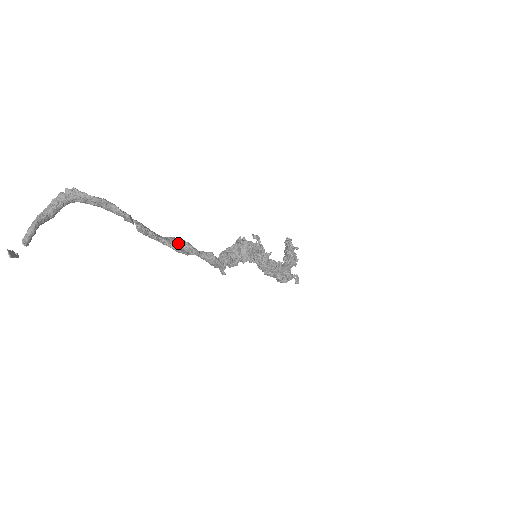
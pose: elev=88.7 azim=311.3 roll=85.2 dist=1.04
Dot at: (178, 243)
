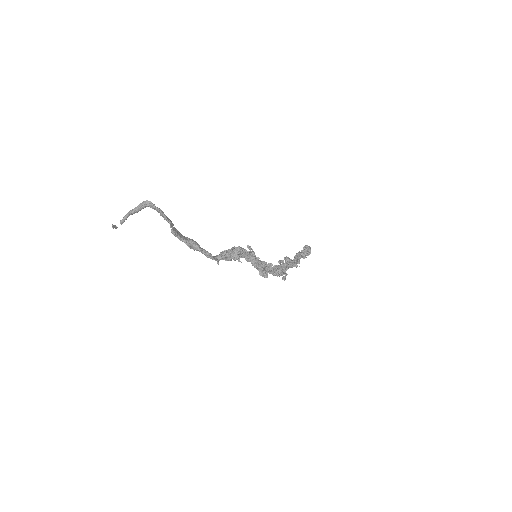
Dot at: (191, 243)
